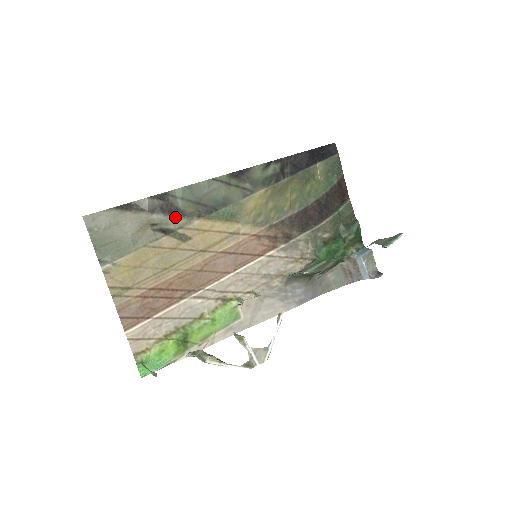
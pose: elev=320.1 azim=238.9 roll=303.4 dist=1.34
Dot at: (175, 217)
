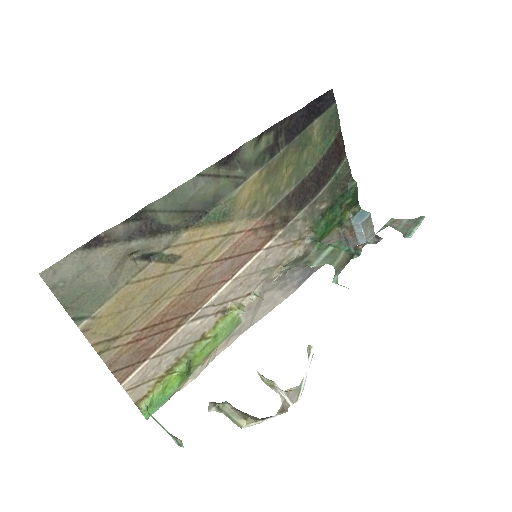
Dot at: (158, 237)
